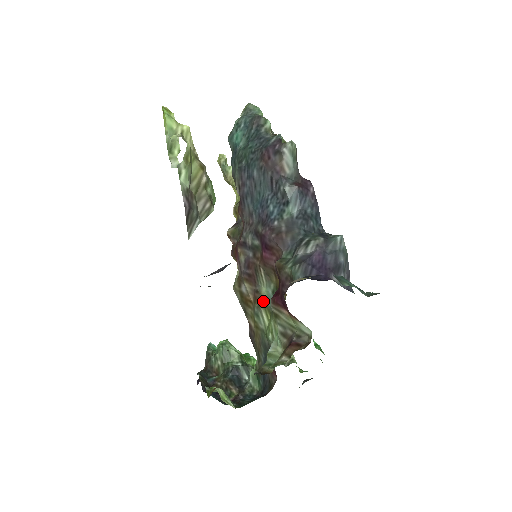
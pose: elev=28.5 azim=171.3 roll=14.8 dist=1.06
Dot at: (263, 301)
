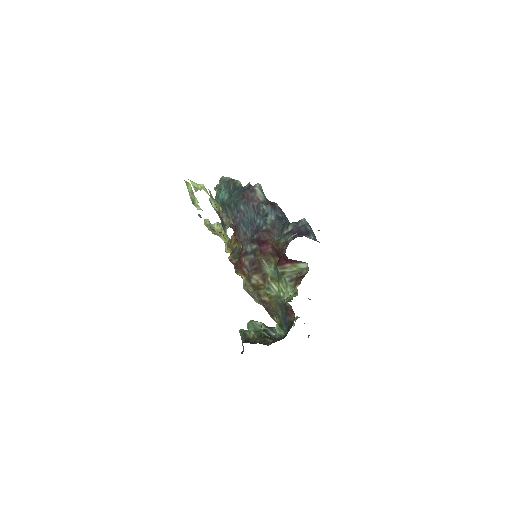
Dot at: (270, 277)
